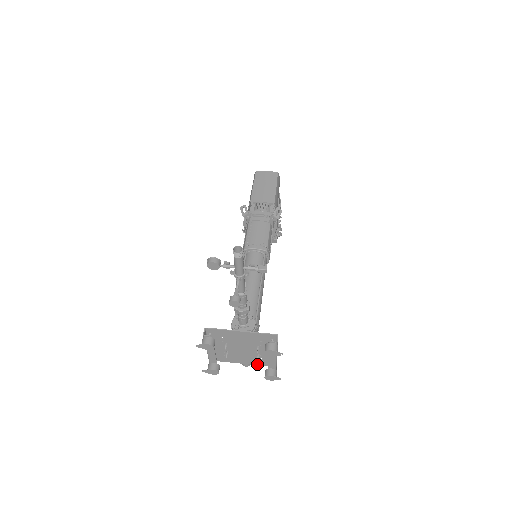
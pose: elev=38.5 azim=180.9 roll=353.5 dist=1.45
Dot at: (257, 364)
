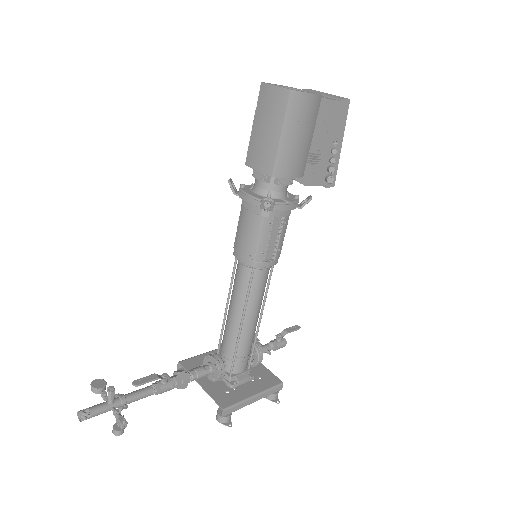
Dot at: (267, 371)
